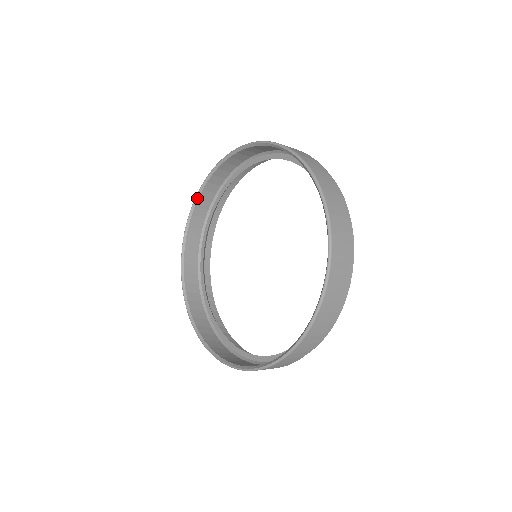
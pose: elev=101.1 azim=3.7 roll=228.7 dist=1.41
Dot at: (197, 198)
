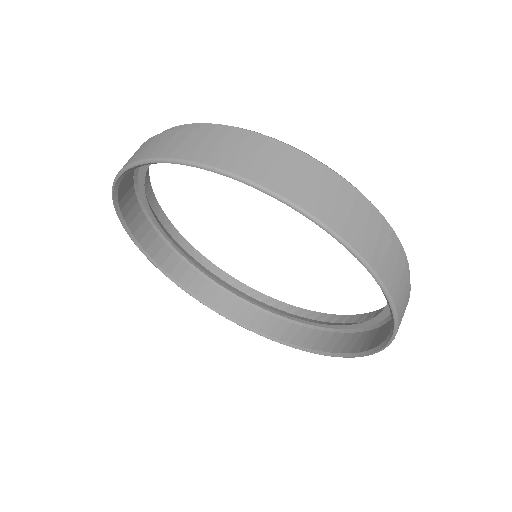
Dot at: (138, 244)
